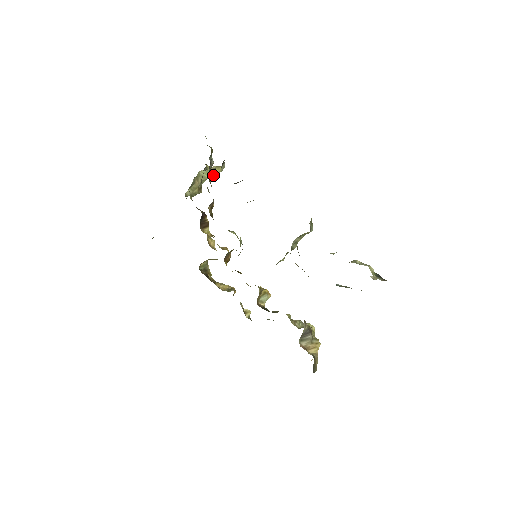
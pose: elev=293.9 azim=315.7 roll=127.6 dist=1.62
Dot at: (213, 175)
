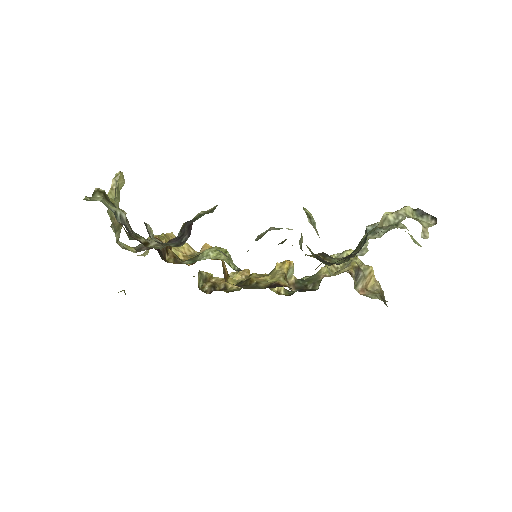
Dot at: (120, 189)
